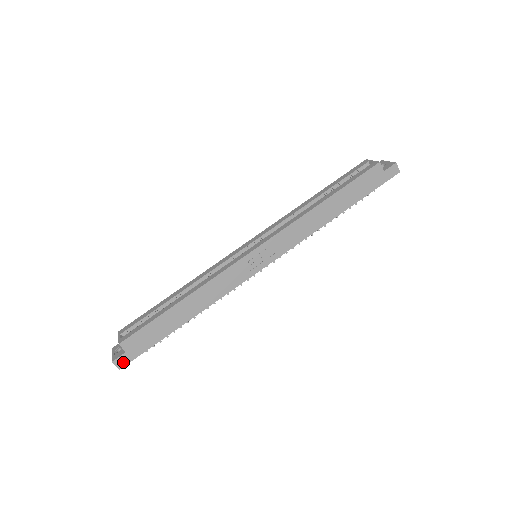
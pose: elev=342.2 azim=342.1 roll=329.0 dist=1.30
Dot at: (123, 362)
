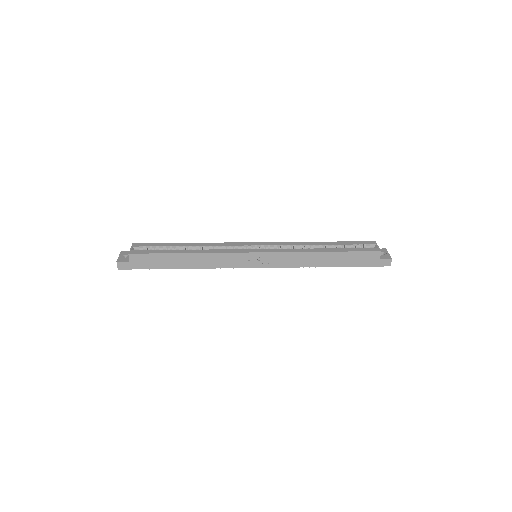
Dot at: (123, 266)
